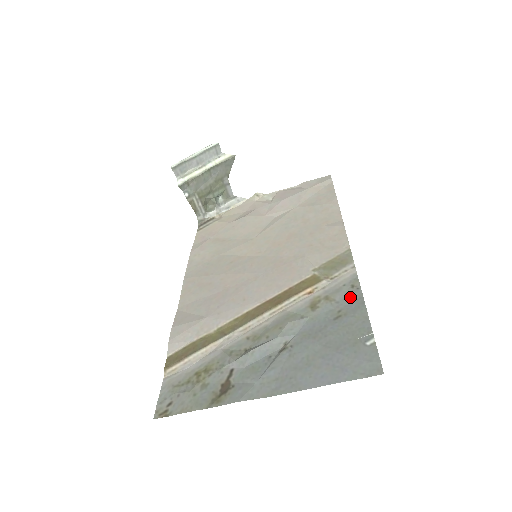
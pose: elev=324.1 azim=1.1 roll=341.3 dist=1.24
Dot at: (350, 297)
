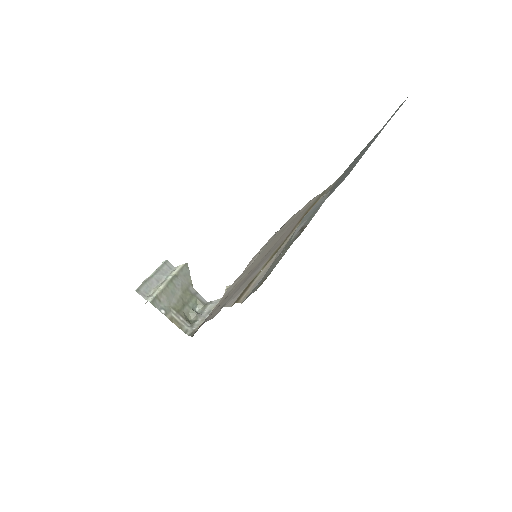
Dot at: (347, 168)
